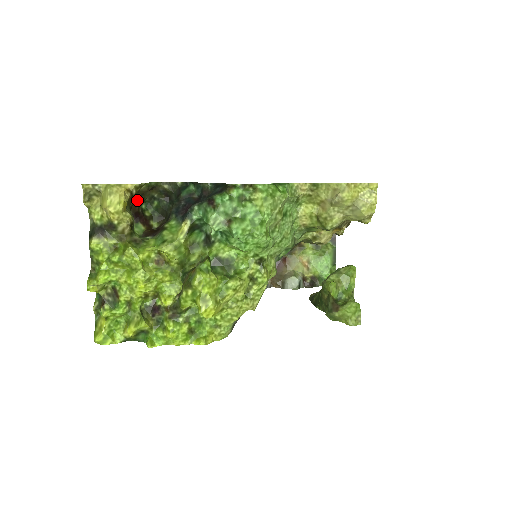
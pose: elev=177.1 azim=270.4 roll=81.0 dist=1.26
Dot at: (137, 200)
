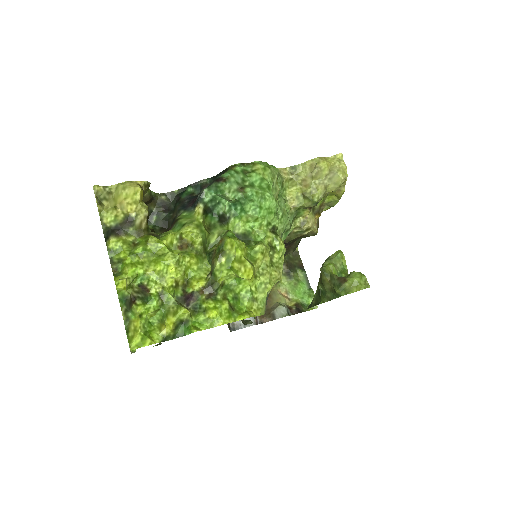
Dot at: occluded
